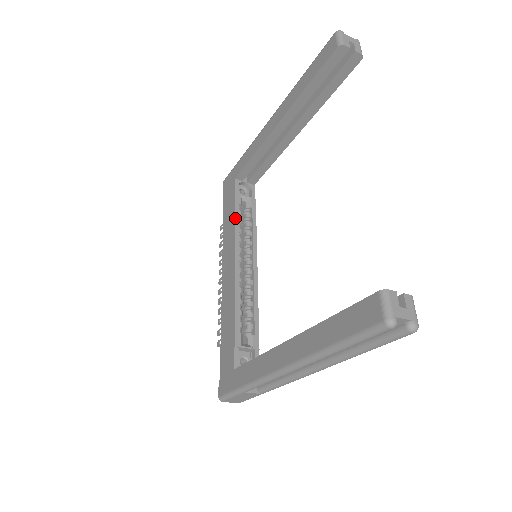
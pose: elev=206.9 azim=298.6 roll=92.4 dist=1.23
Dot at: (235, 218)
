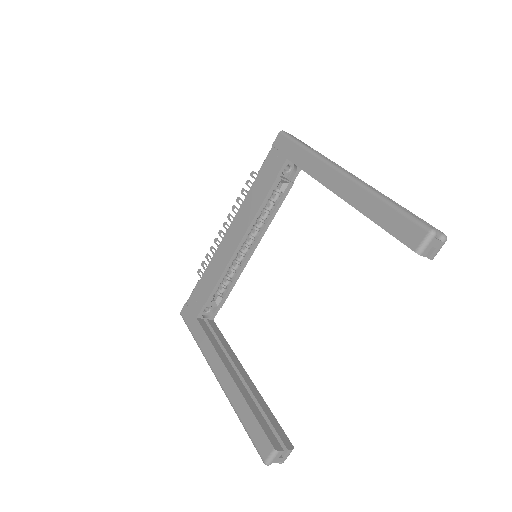
Dot at: (262, 203)
